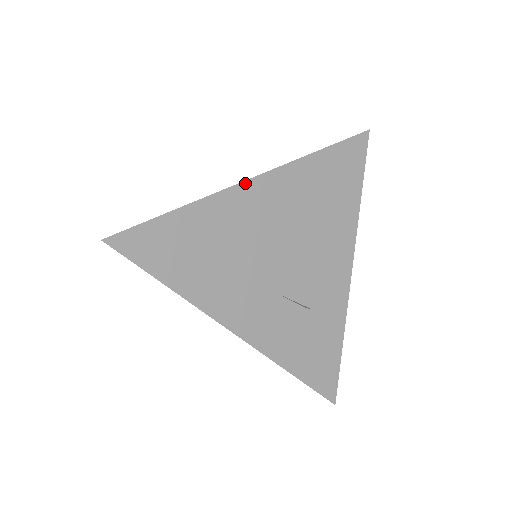
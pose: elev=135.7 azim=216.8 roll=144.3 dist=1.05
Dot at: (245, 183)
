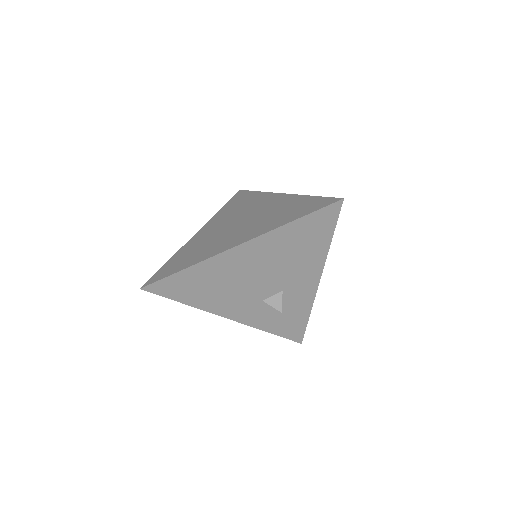
Dot at: (231, 249)
